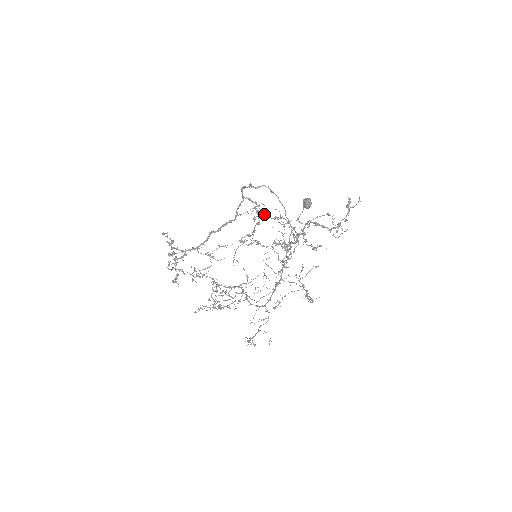
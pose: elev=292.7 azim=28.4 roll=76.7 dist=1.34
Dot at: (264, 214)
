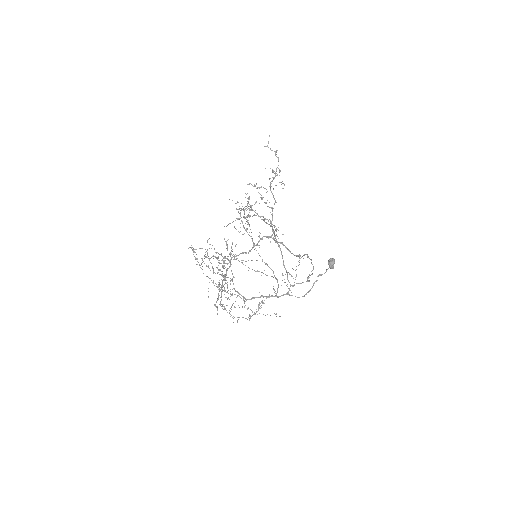
Dot at: occluded
